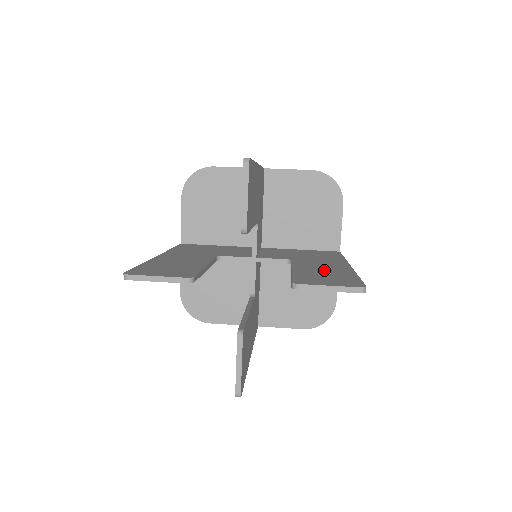
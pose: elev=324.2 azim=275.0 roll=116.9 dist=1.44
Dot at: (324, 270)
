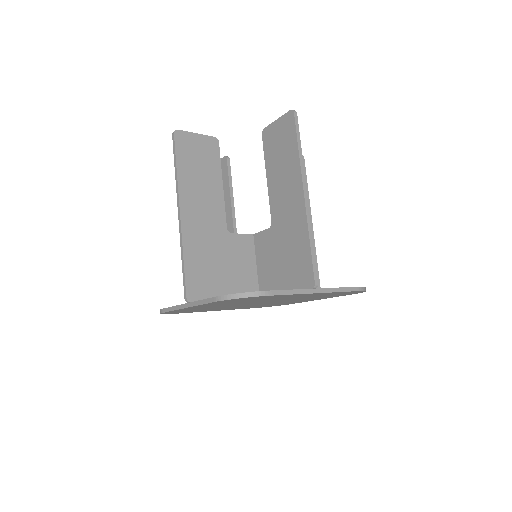
Dot at: occluded
